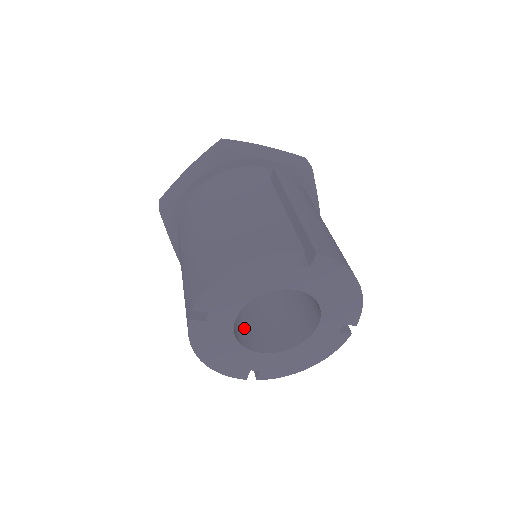
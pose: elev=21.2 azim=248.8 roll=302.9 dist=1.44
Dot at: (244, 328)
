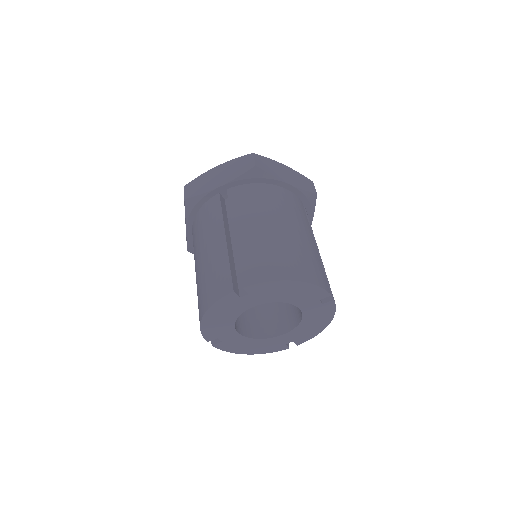
Dot at: (265, 319)
